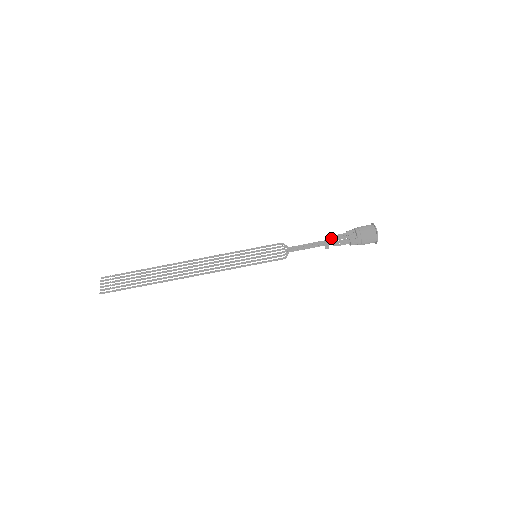
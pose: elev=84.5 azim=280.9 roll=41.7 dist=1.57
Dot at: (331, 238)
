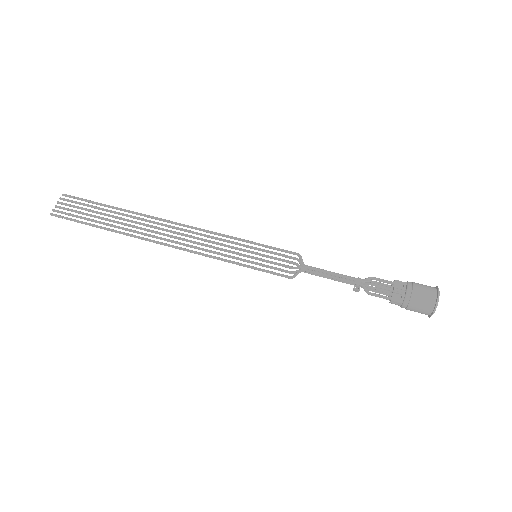
Dot at: (368, 279)
